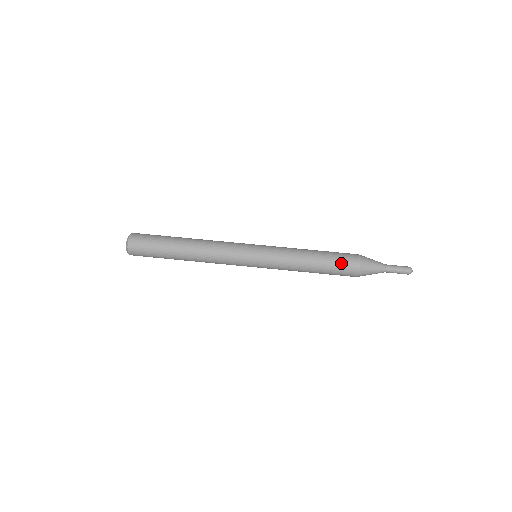
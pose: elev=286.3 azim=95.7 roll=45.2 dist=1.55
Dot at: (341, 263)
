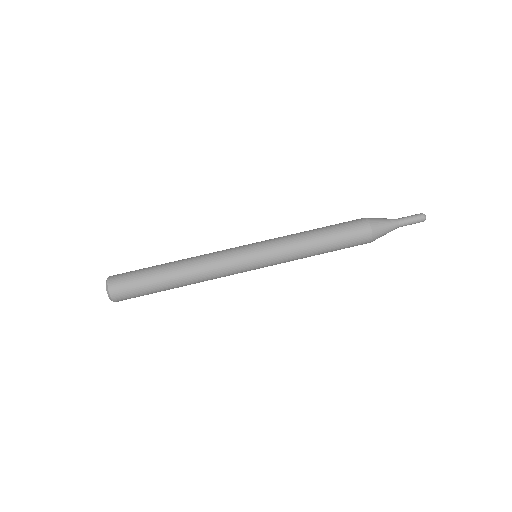
Dot at: (352, 240)
